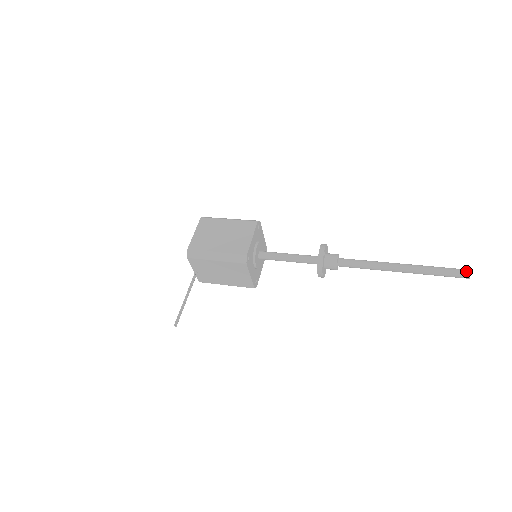
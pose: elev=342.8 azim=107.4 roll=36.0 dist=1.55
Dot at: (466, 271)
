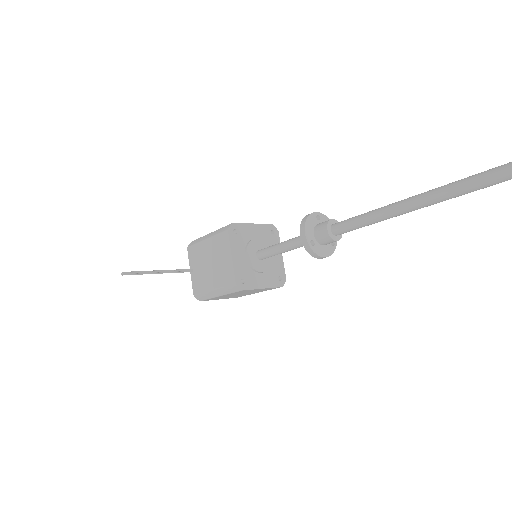
Dot at: (509, 162)
